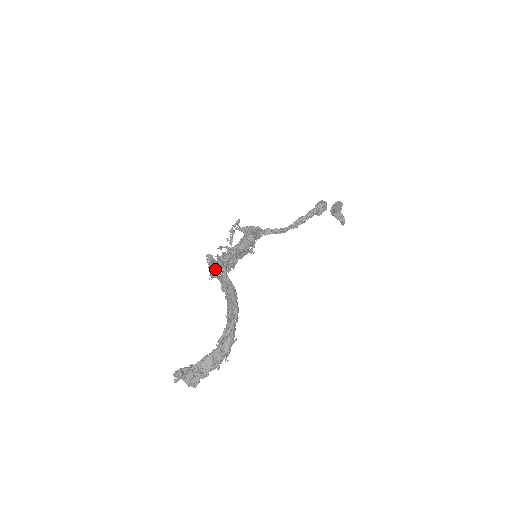
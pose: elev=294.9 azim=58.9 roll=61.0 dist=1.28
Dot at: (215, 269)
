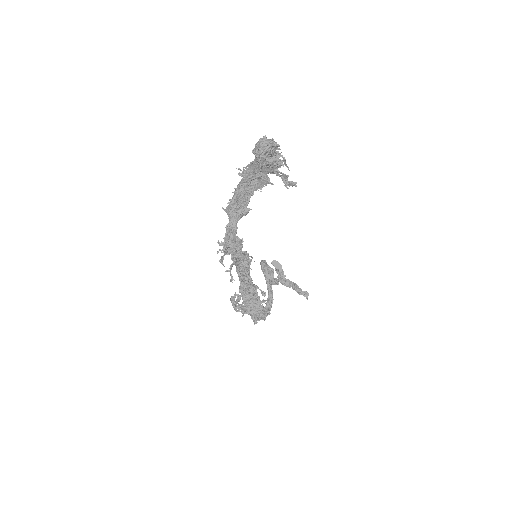
Dot at: (230, 241)
